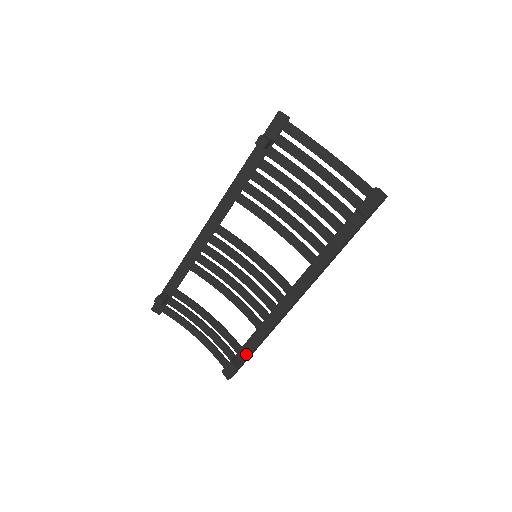
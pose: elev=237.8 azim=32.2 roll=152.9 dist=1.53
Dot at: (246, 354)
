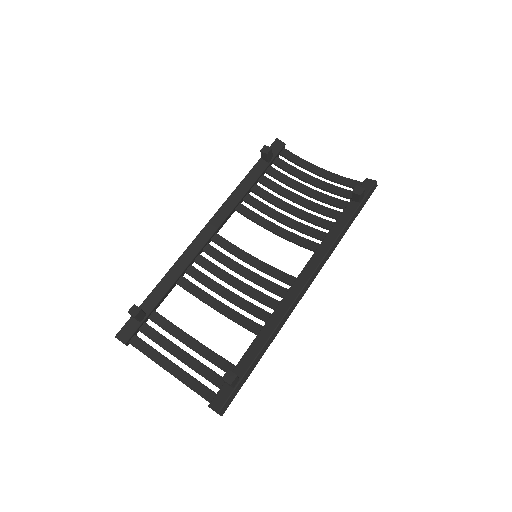
Dot at: (246, 366)
